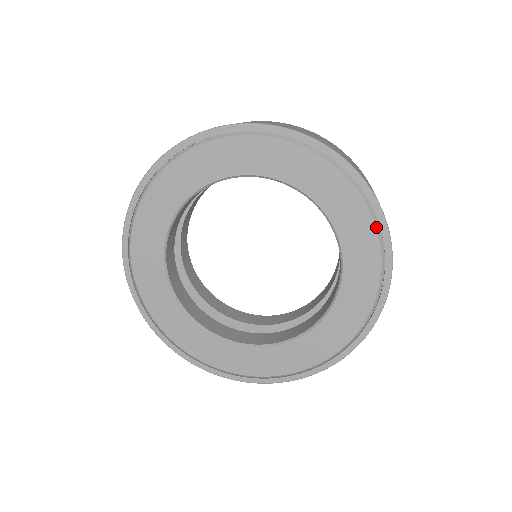
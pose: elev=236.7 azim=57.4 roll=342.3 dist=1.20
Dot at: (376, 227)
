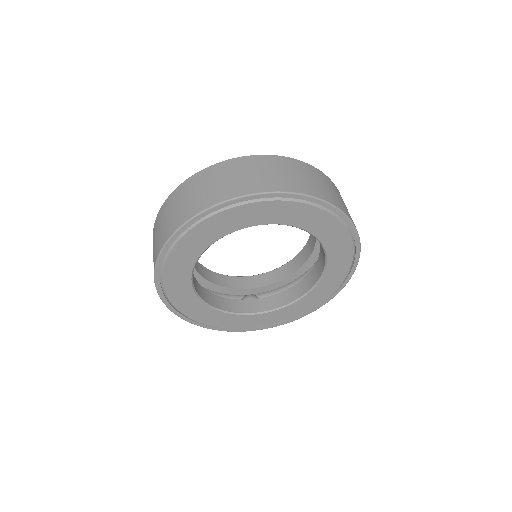
Dot at: (288, 201)
